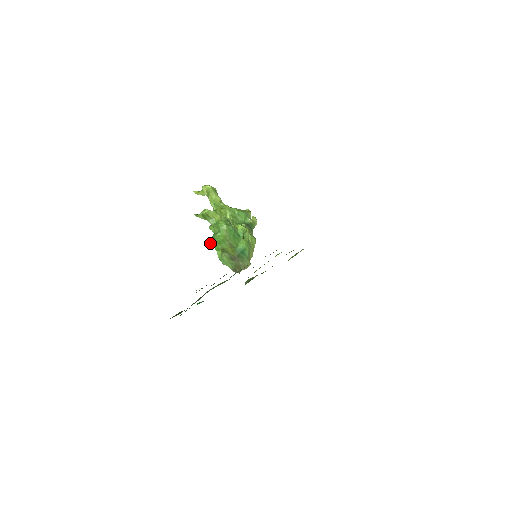
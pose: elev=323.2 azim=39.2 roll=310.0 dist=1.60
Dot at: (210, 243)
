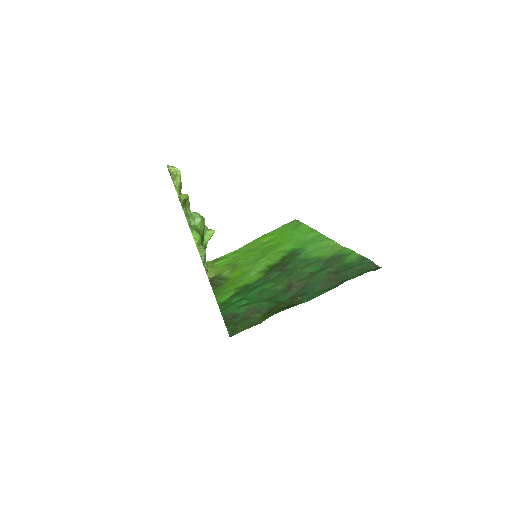
Dot at: (195, 235)
